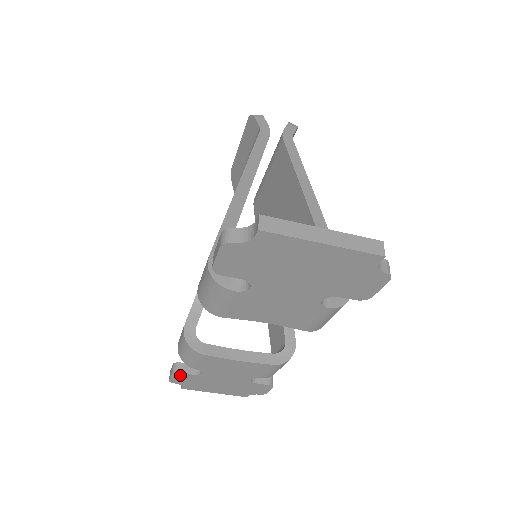
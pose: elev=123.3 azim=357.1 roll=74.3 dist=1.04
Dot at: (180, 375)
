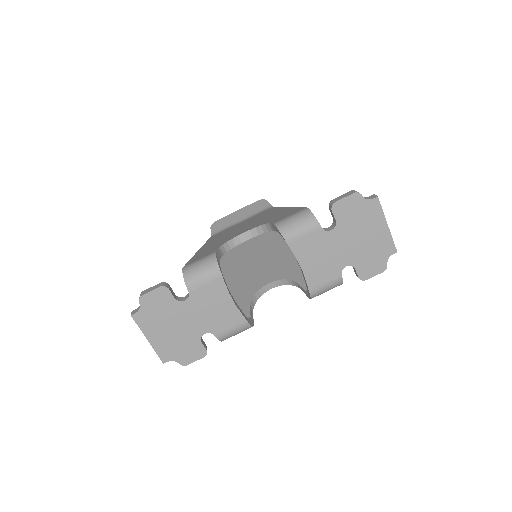
Dot at: (164, 293)
